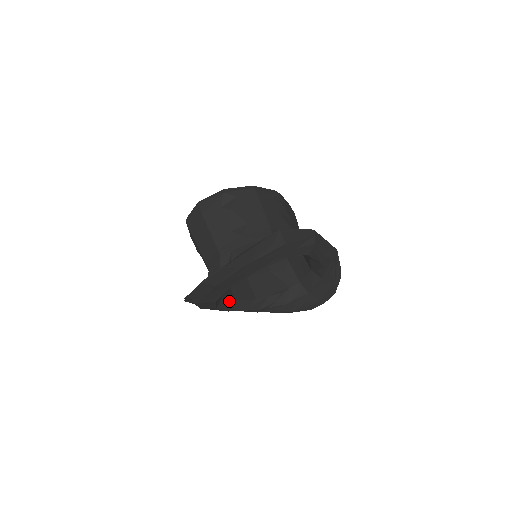
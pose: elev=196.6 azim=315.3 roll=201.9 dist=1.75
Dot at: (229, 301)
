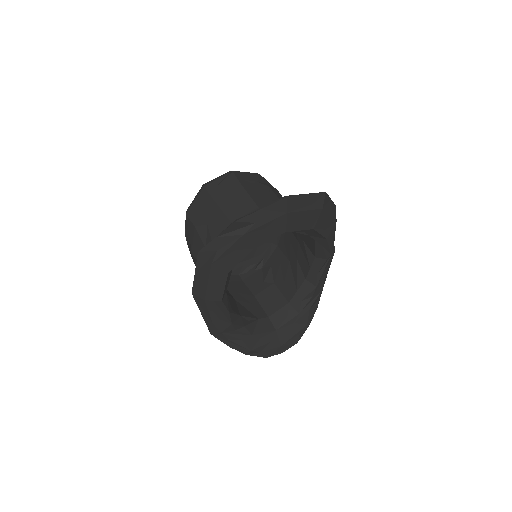
Dot at: (228, 282)
